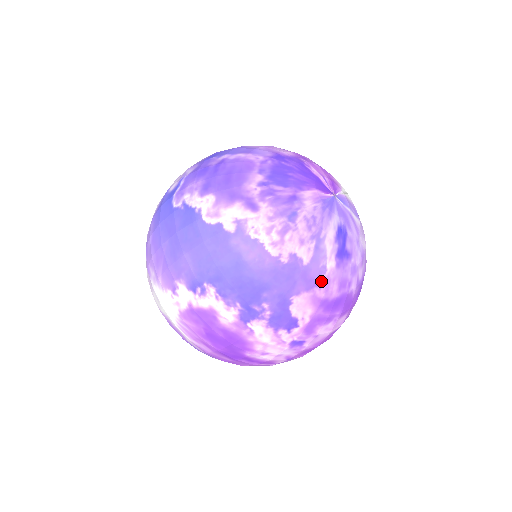
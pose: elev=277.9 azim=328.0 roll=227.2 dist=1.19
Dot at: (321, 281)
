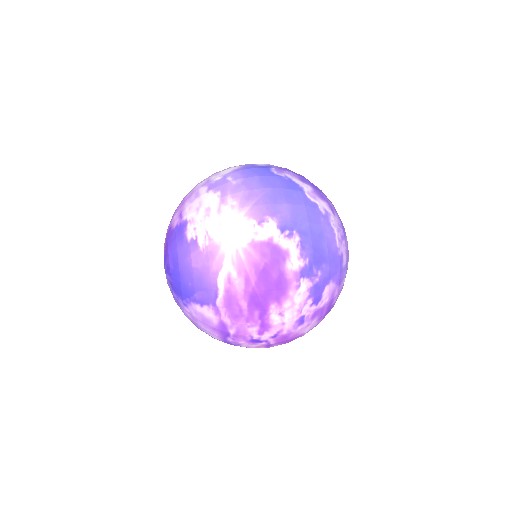
Dot at: (340, 285)
